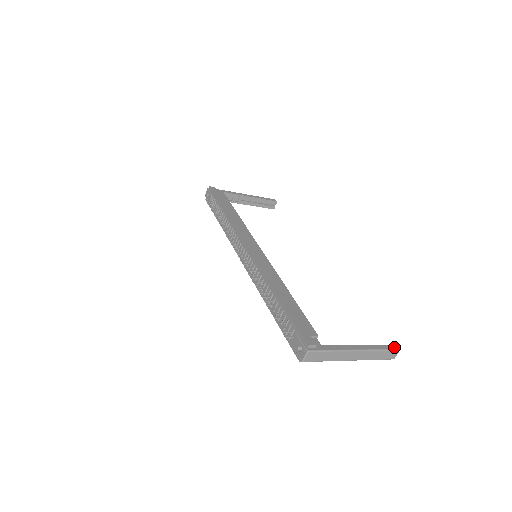
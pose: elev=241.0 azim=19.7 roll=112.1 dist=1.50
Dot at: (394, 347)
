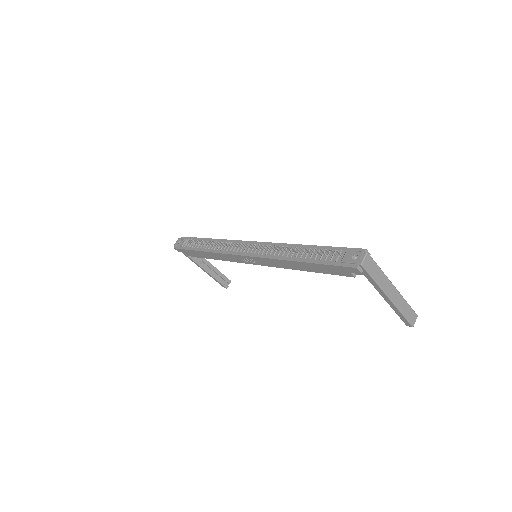
Dot at: (412, 311)
